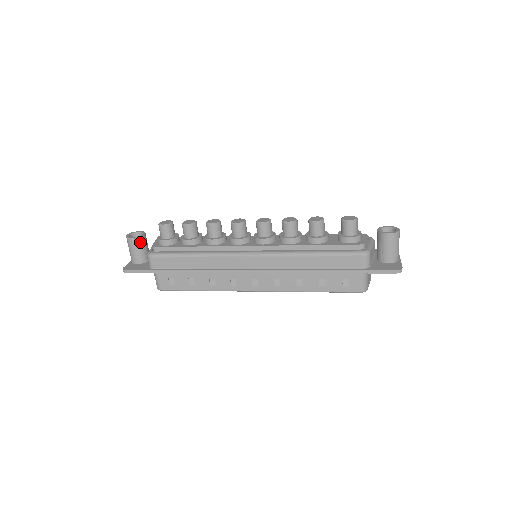
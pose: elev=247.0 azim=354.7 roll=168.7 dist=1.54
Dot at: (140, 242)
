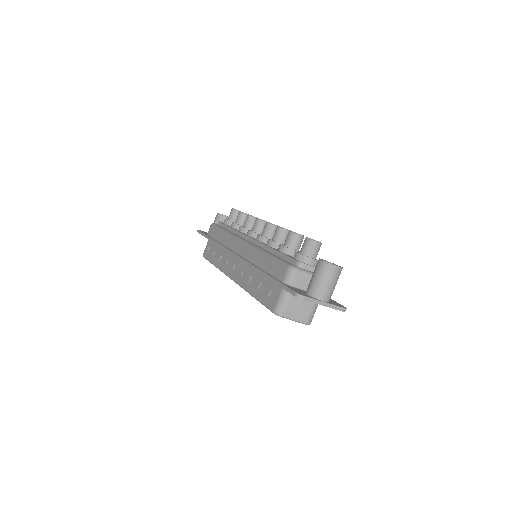
Dot at: (220, 219)
